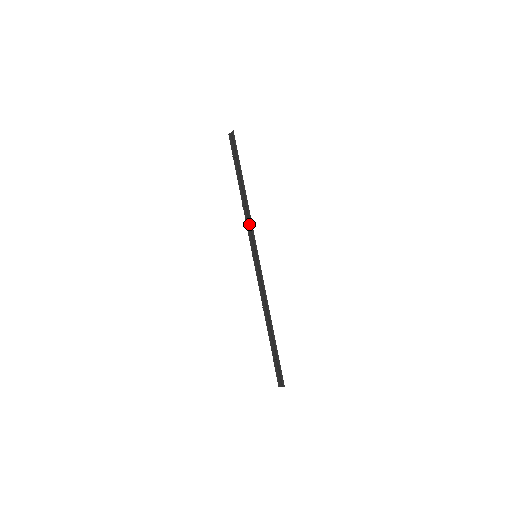
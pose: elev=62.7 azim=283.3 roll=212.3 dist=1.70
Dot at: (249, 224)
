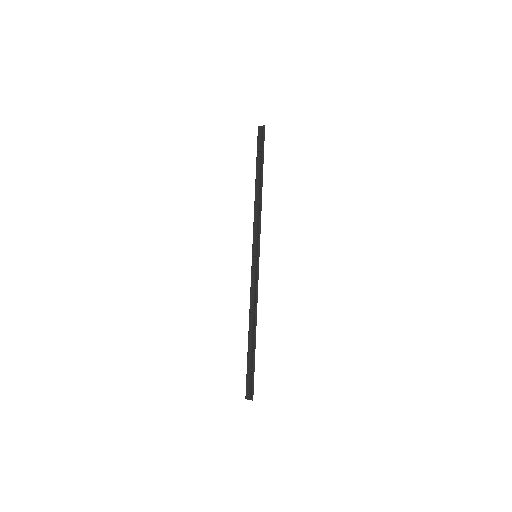
Dot at: (257, 222)
